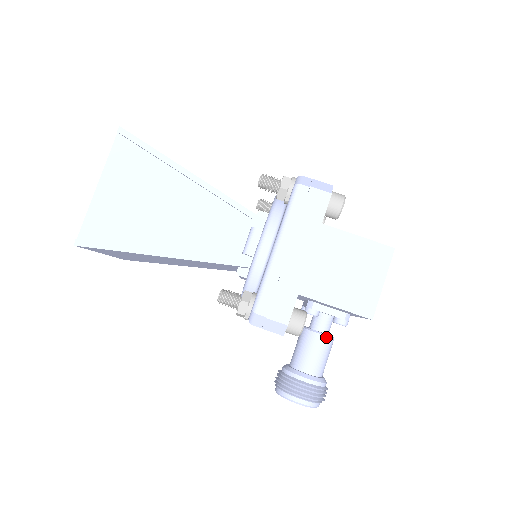
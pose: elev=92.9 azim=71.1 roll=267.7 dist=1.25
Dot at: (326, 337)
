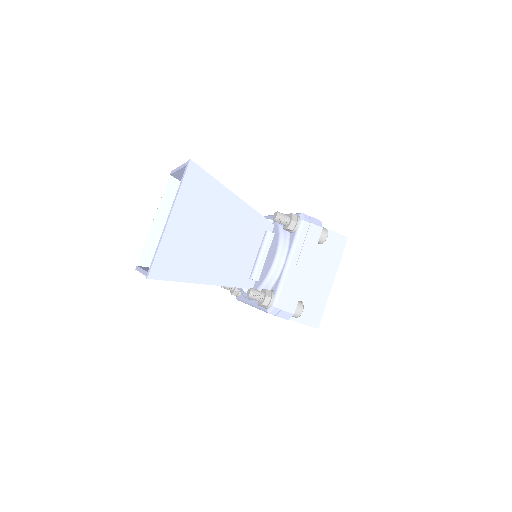
Dot at: occluded
